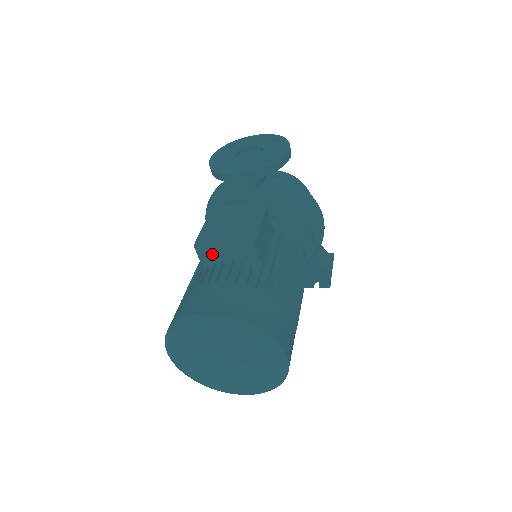
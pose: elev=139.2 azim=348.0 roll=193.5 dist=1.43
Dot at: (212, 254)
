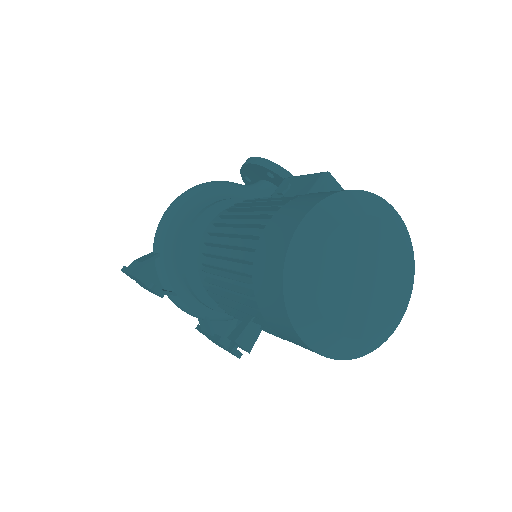
Dot at: occluded
